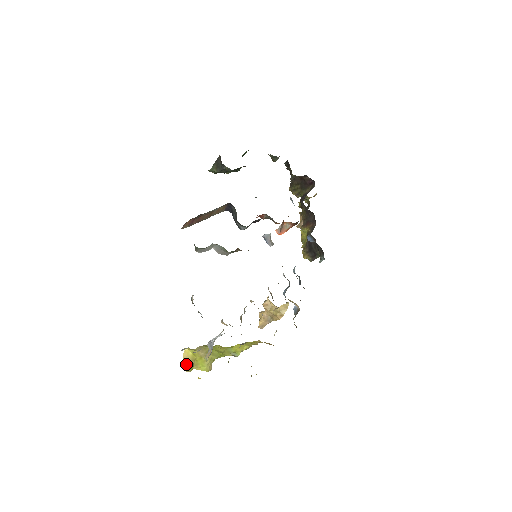
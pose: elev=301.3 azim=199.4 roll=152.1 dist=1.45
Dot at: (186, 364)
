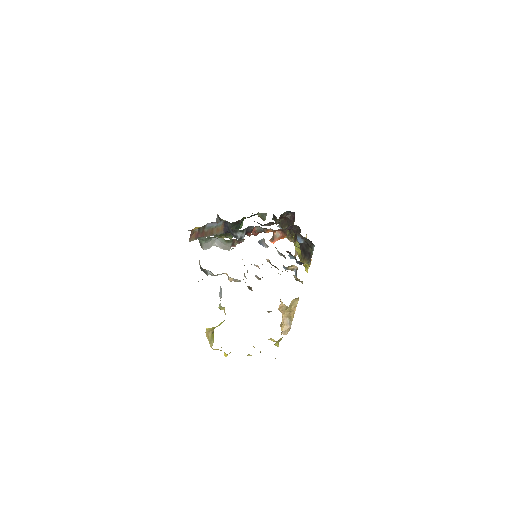
Dot at: (209, 337)
